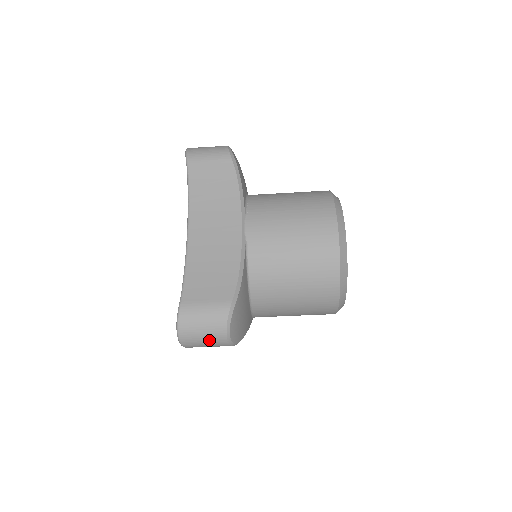
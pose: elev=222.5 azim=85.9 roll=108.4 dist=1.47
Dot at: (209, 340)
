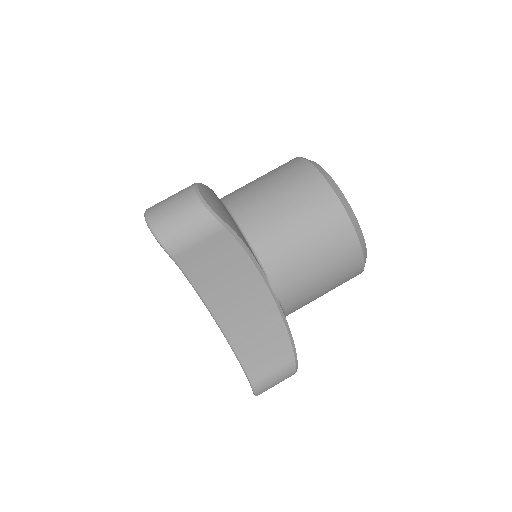
Dot at: (181, 209)
